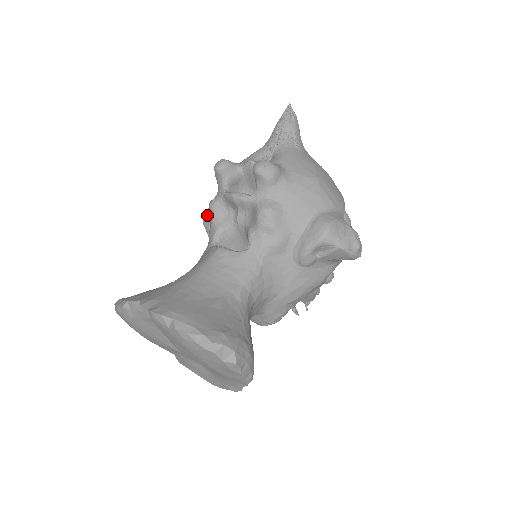
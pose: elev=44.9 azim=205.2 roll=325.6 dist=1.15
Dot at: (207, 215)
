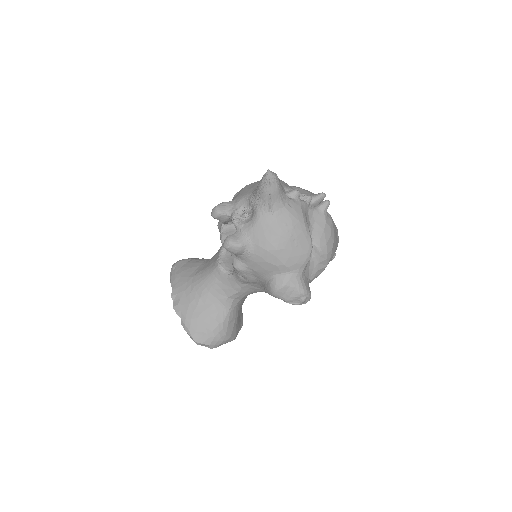
Dot at: occluded
